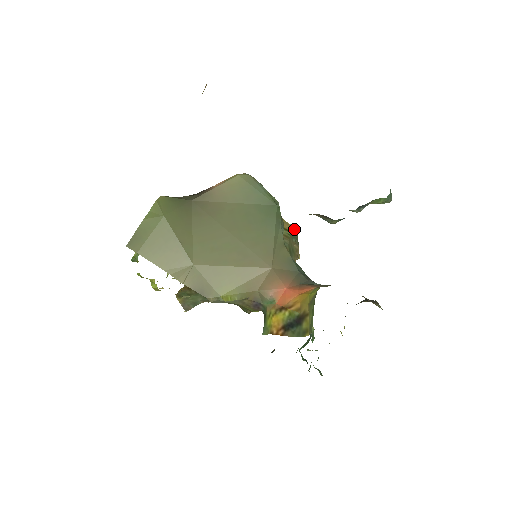
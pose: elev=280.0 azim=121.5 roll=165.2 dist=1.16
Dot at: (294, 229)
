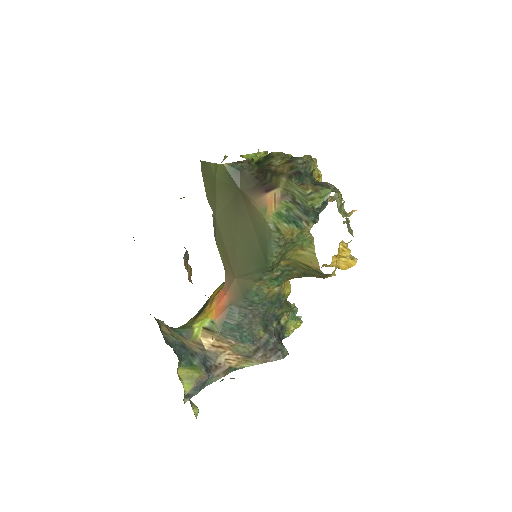
Dot at: occluded
